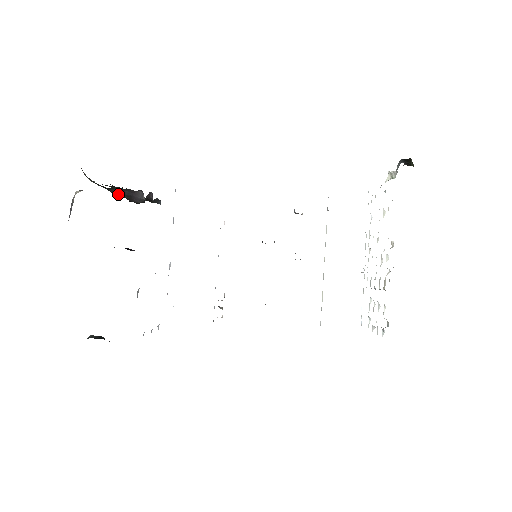
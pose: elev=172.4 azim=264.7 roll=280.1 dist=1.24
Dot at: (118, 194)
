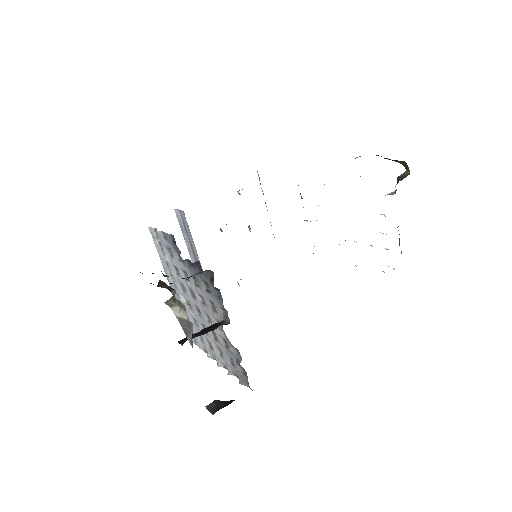
Dot at: occluded
